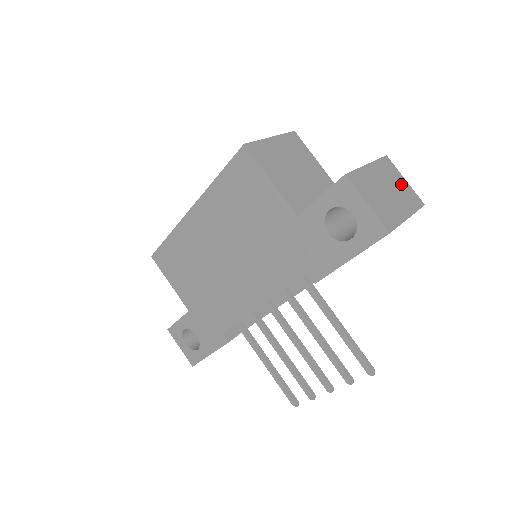
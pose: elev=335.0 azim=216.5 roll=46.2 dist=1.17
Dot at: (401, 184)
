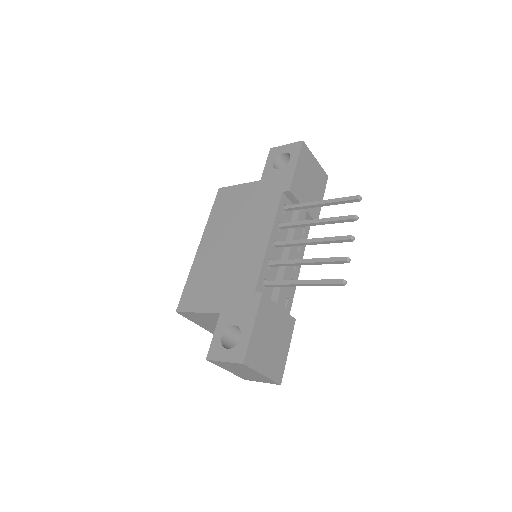
Dot at: occluded
